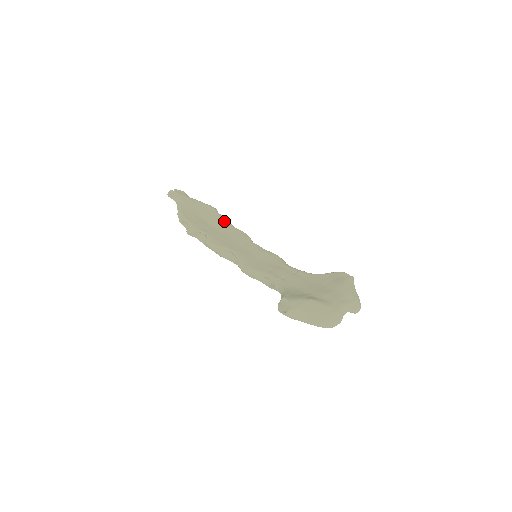
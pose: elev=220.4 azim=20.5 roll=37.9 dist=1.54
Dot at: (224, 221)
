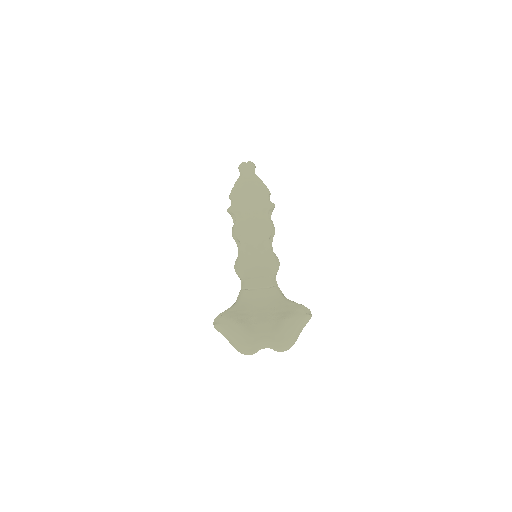
Dot at: (265, 208)
